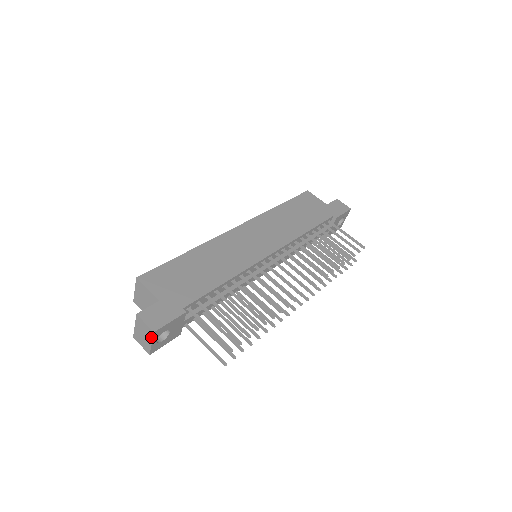
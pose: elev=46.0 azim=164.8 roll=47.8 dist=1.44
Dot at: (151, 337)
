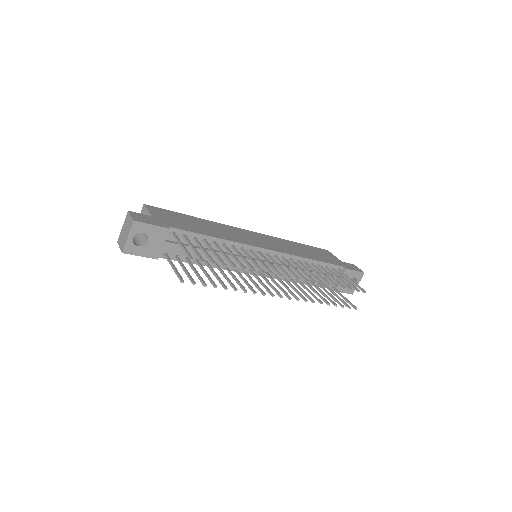
Dot at: (130, 228)
